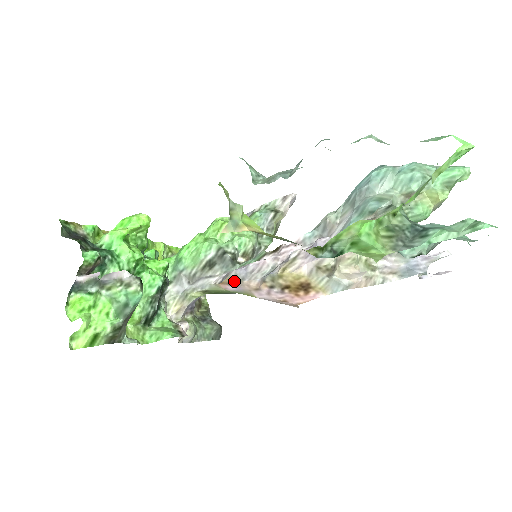
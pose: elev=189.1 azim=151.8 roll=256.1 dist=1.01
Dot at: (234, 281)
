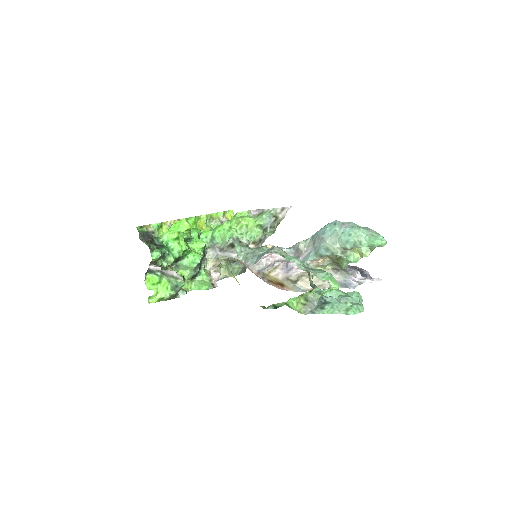
Dot at: (244, 264)
